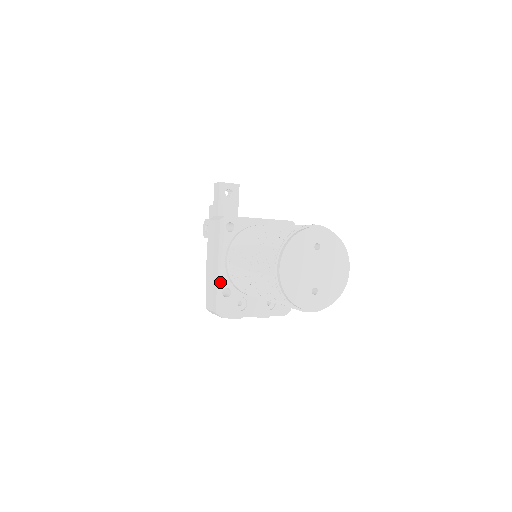
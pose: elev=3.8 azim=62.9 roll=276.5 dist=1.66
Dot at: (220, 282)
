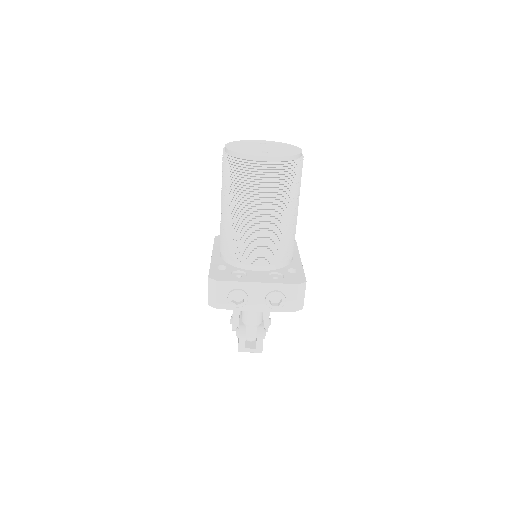
Dot at: (214, 262)
